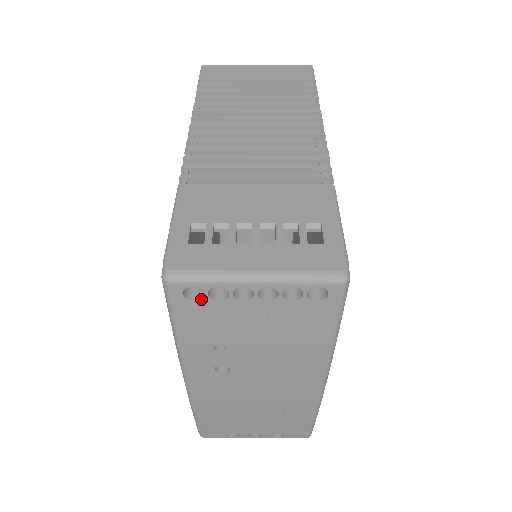
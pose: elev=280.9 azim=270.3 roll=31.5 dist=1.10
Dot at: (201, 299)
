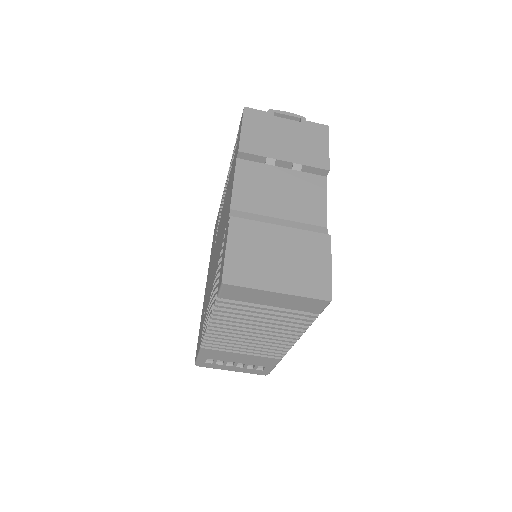
Dot at: occluded
